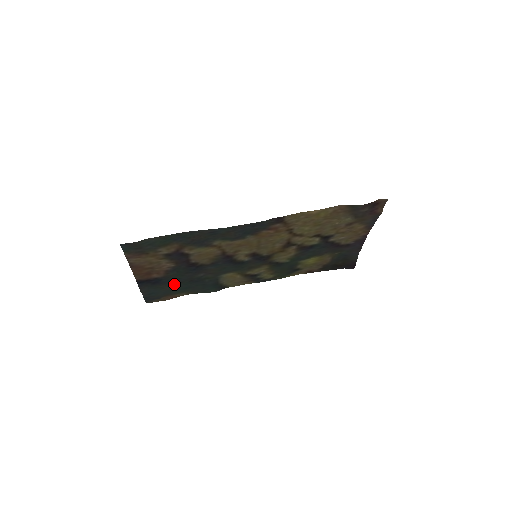
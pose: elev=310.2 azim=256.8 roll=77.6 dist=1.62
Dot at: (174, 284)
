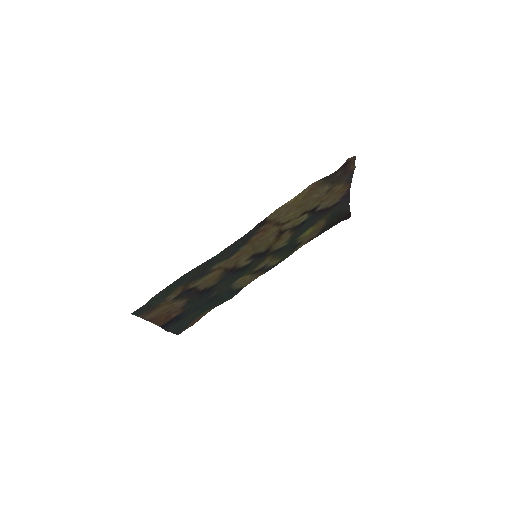
Dot at: (194, 312)
